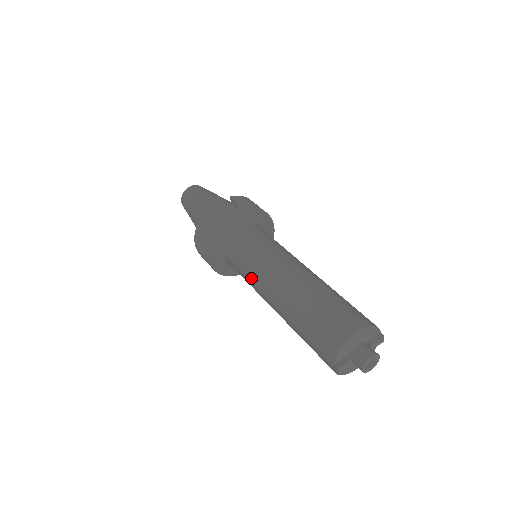
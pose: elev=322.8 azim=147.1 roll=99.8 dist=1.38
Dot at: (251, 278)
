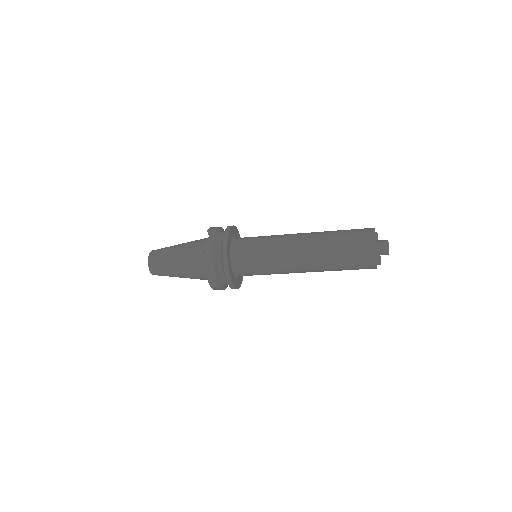
Dot at: (277, 264)
